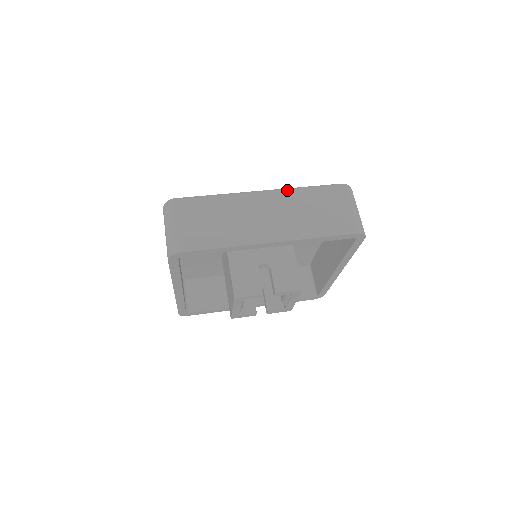
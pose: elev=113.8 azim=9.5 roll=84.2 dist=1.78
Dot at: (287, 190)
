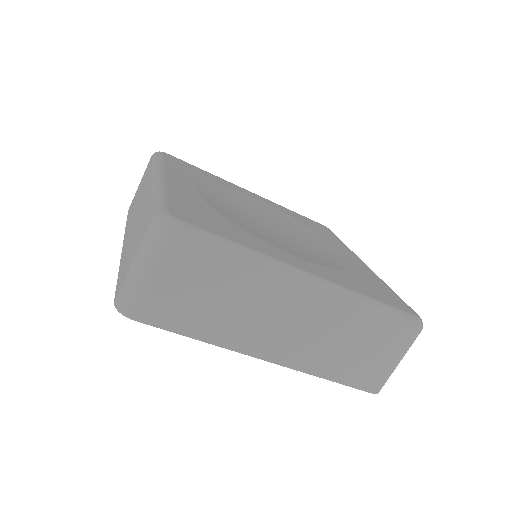
Dot at: (345, 300)
